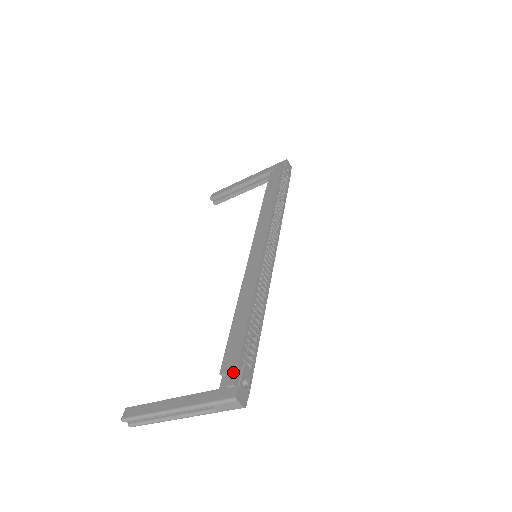
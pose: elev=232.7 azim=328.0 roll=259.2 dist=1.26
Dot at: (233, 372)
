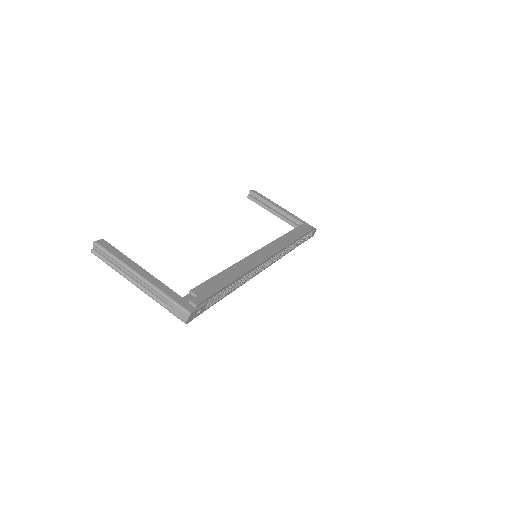
Dot at: (201, 299)
